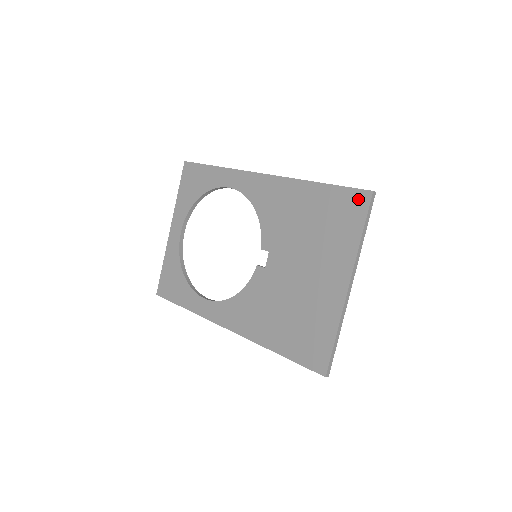
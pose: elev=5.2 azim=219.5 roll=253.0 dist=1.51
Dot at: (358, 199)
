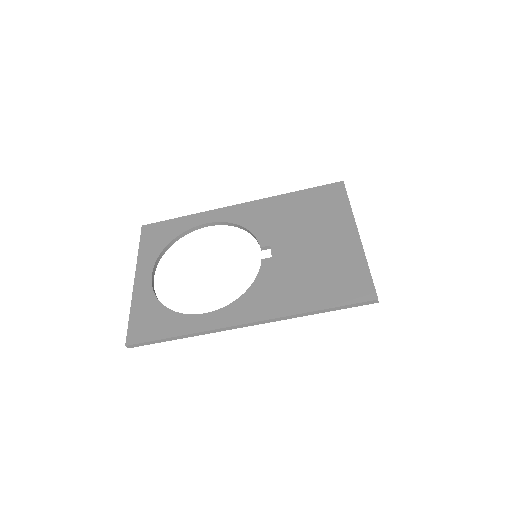
Dot at: (335, 188)
